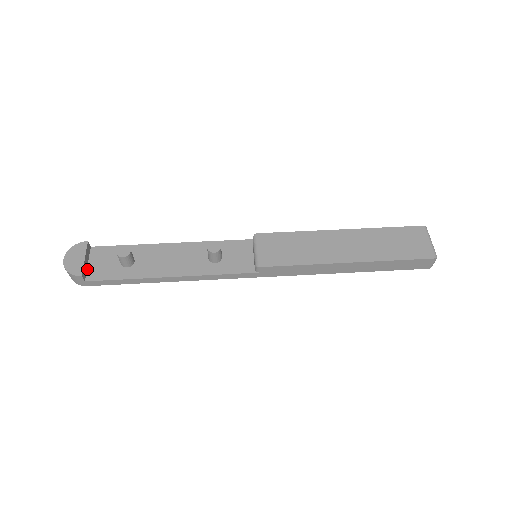
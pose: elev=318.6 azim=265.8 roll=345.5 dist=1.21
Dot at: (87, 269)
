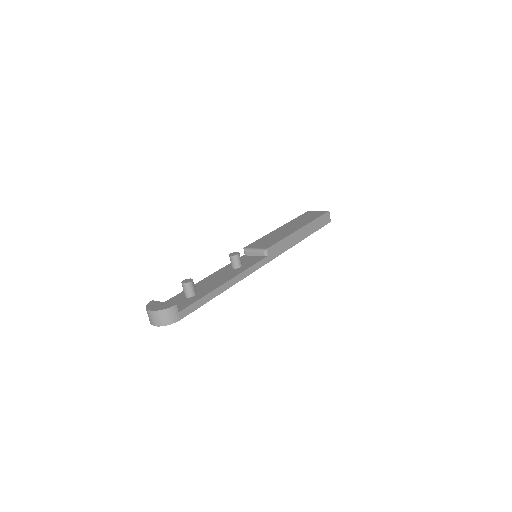
Dot at: occluded
